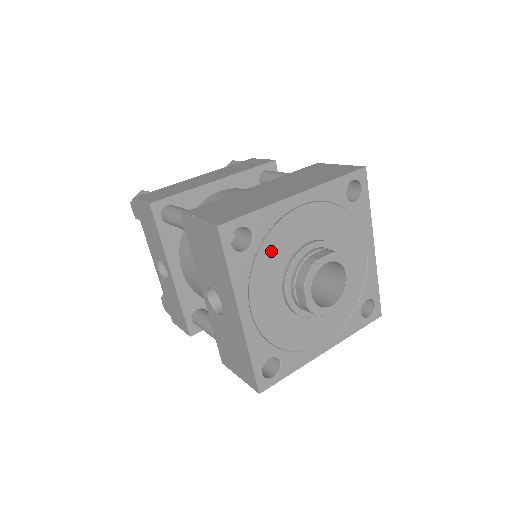
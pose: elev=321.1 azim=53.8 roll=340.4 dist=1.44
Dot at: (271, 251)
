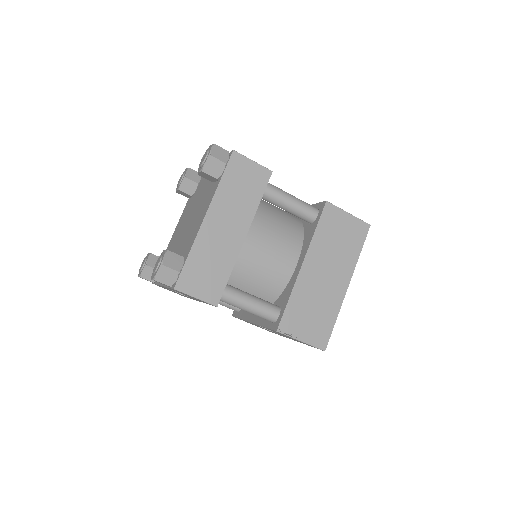
Dot at: occluded
